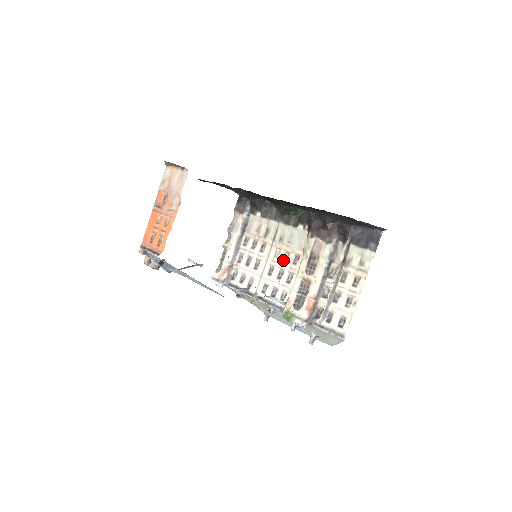
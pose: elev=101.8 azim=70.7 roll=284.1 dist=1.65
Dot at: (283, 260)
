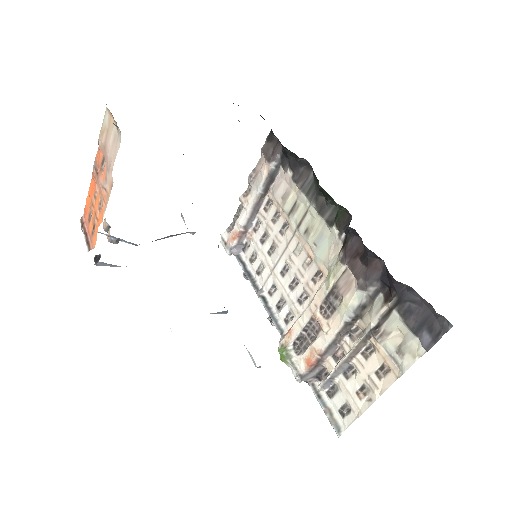
Dot at: (302, 265)
